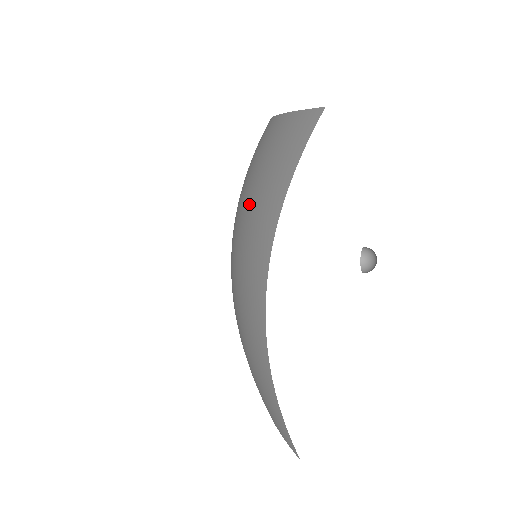
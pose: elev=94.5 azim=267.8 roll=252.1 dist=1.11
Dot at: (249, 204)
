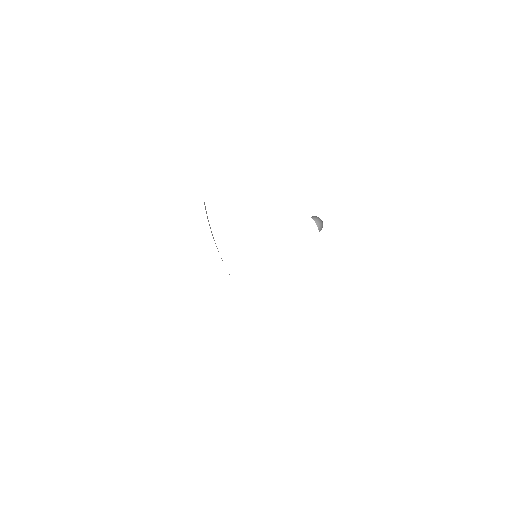
Dot at: occluded
